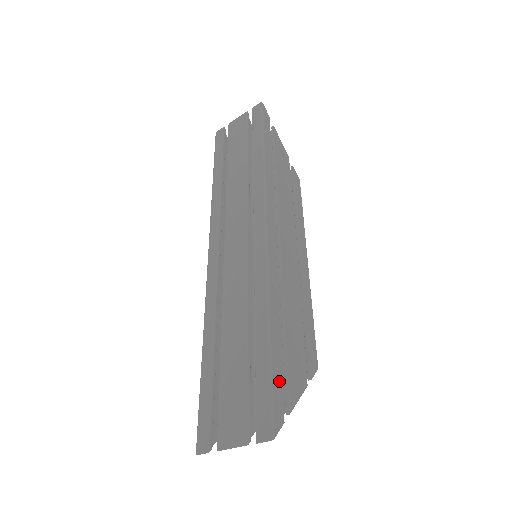
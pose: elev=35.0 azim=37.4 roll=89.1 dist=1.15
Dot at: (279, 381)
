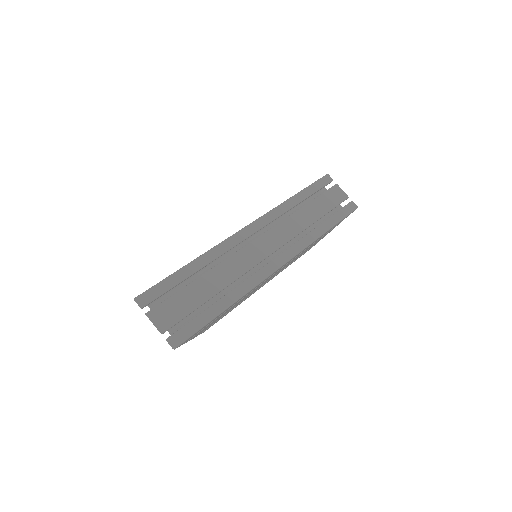
Dot at: occluded
